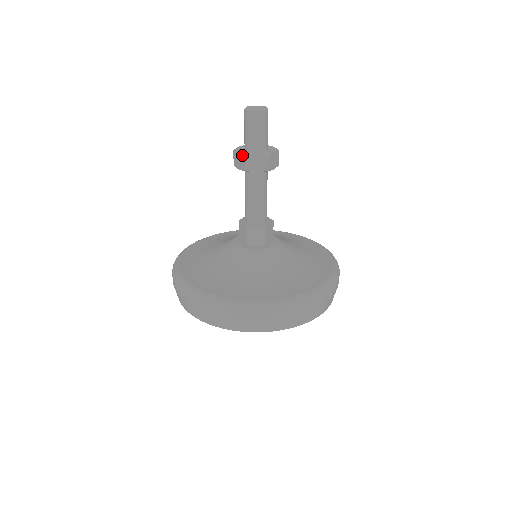
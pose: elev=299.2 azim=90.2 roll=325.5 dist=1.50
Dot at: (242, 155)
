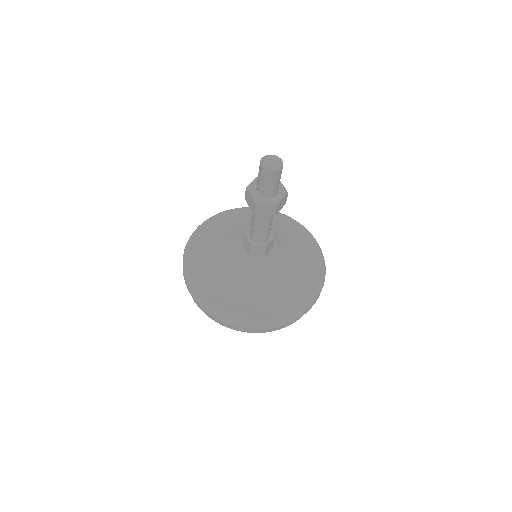
Dot at: (273, 206)
